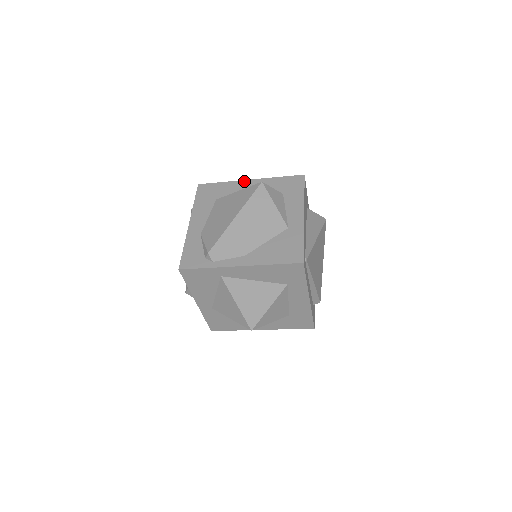
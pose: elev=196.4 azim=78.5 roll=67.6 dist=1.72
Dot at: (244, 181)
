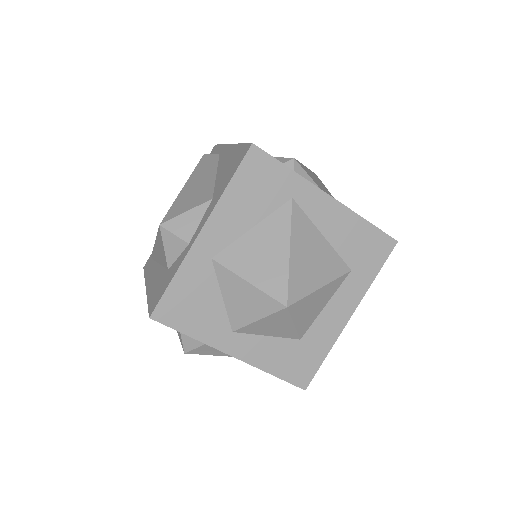
Dot at: occluded
